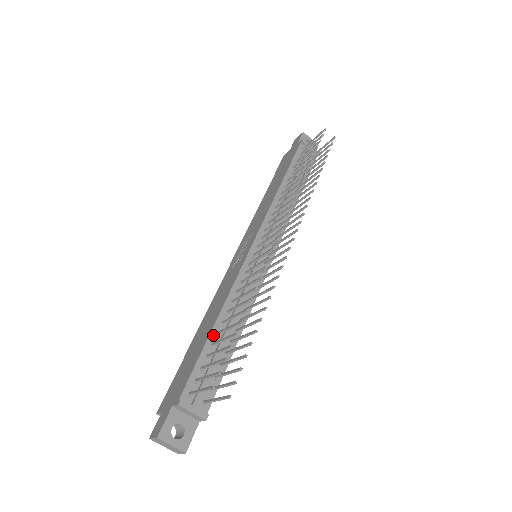
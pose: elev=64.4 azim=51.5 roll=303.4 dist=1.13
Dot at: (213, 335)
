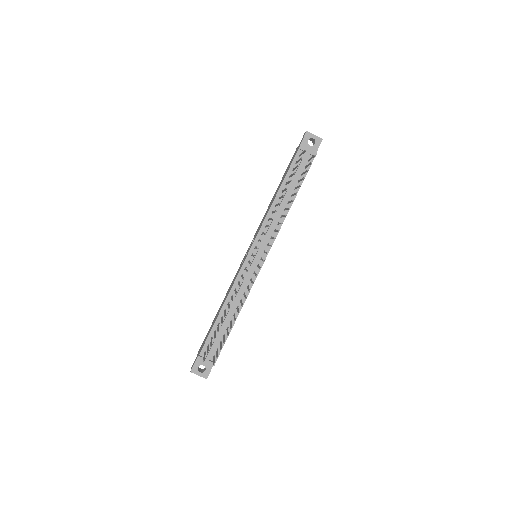
Dot at: (219, 319)
